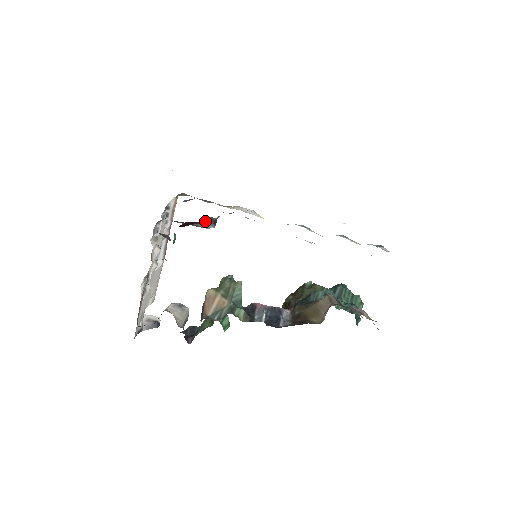
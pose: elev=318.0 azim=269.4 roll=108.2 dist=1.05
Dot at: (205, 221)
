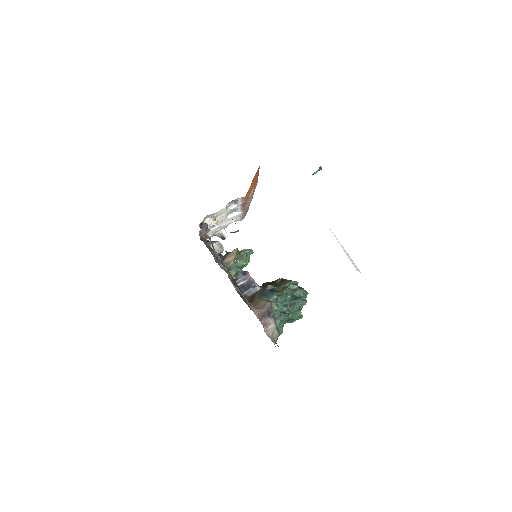
Dot at: occluded
